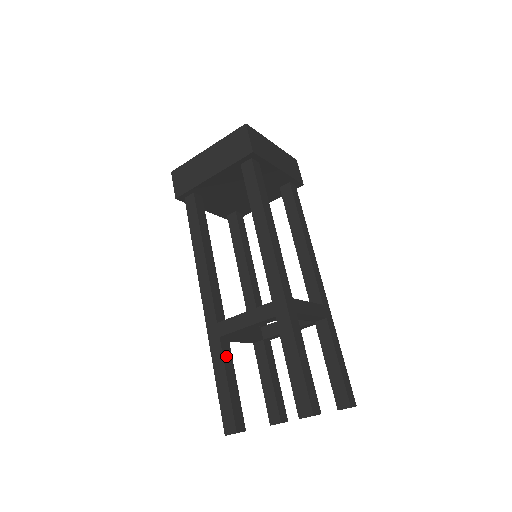
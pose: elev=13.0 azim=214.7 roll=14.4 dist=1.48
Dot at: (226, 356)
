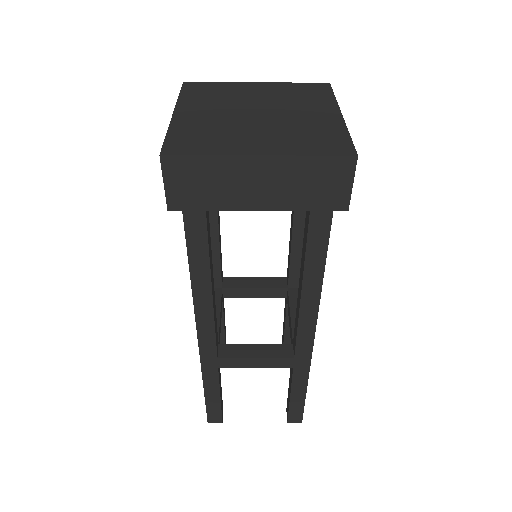
Dot at: occluded
